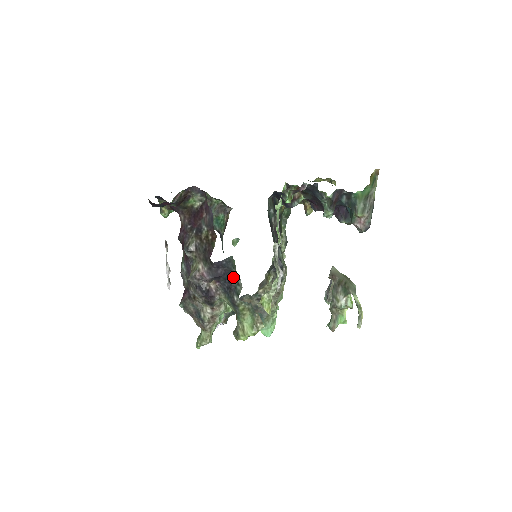
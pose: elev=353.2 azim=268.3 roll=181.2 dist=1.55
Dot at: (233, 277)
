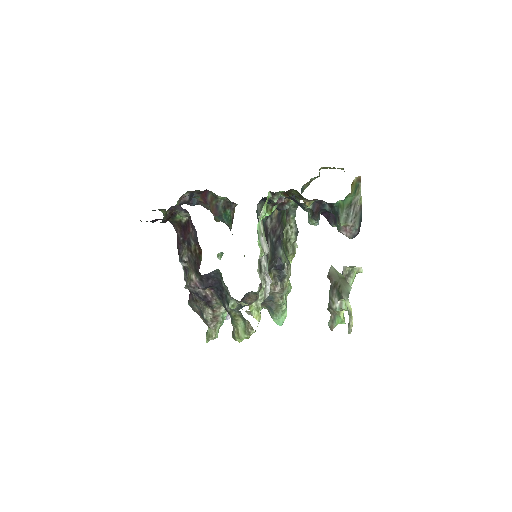
Dot at: (223, 287)
